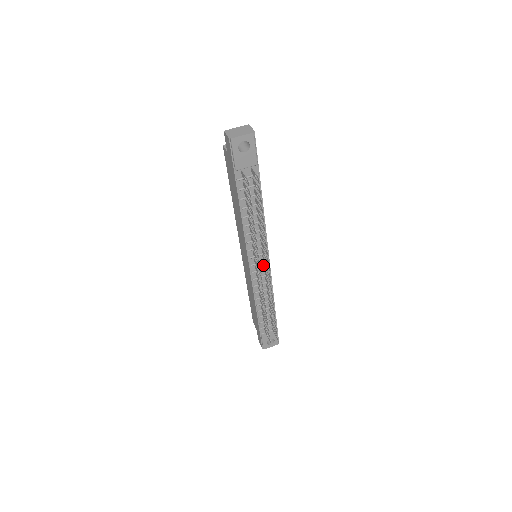
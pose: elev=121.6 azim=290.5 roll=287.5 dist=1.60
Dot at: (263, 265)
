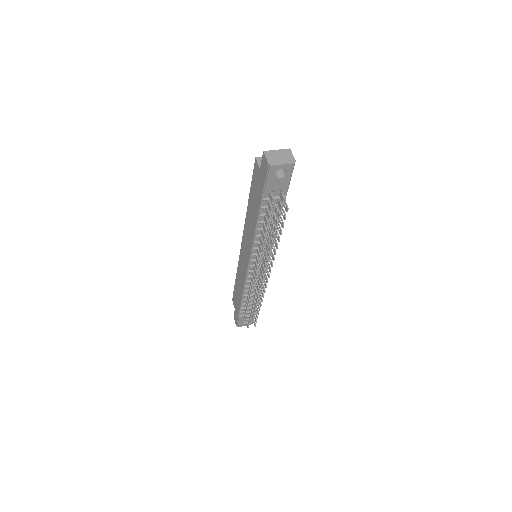
Dot at: (261, 266)
